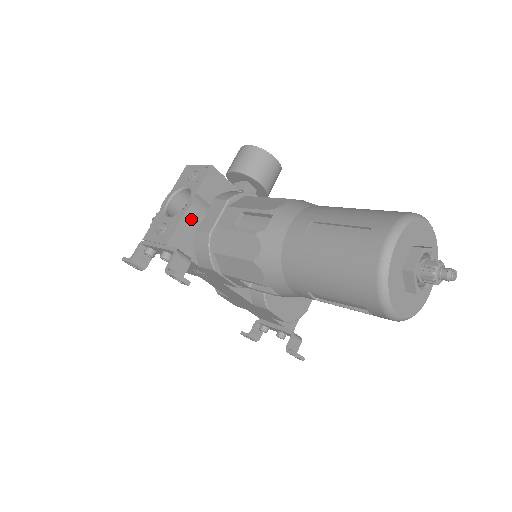
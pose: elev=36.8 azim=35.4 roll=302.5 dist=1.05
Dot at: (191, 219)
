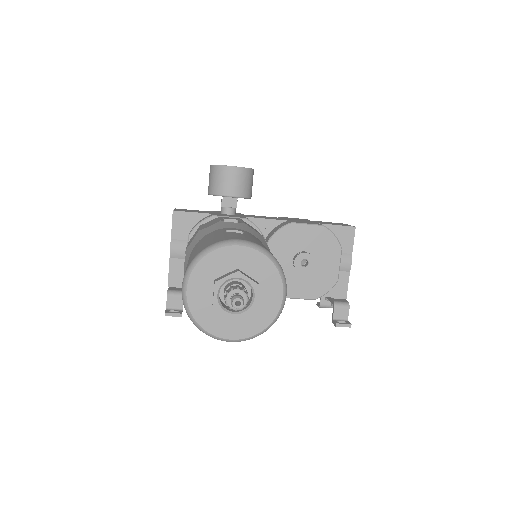
Dot at: (178, 259)
